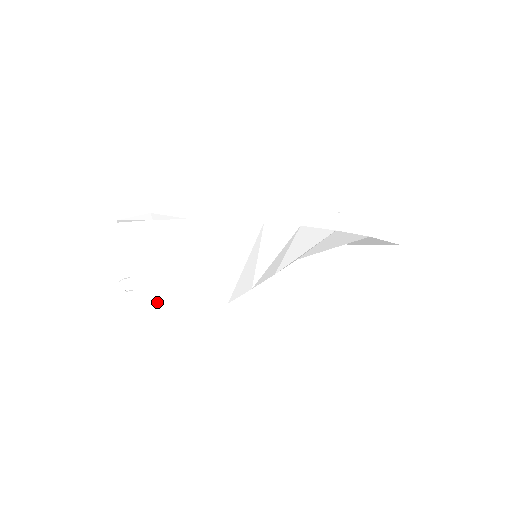
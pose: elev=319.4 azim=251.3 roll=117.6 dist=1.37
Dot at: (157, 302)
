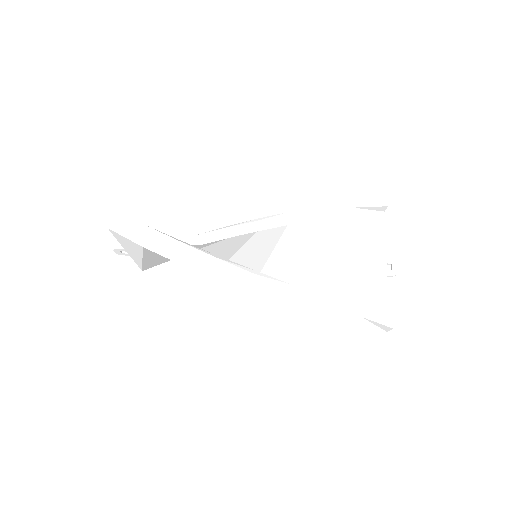
Dot at: (152, 260)
